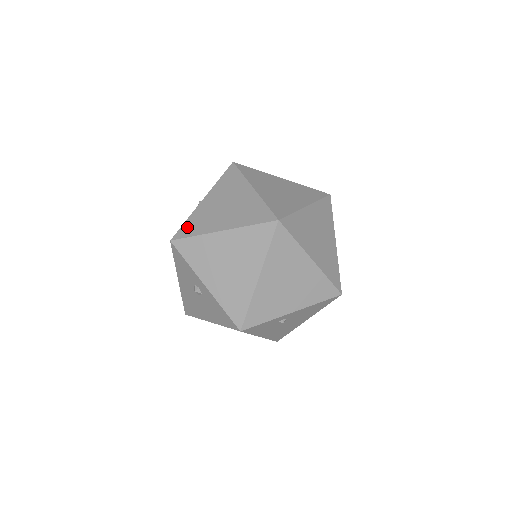
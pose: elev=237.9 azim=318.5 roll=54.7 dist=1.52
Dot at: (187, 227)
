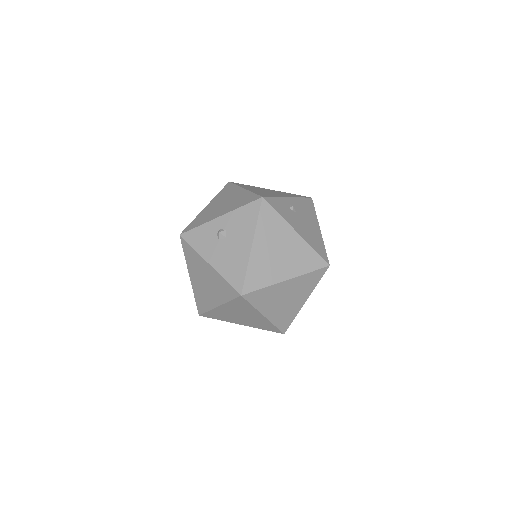
Dot at: occluded
